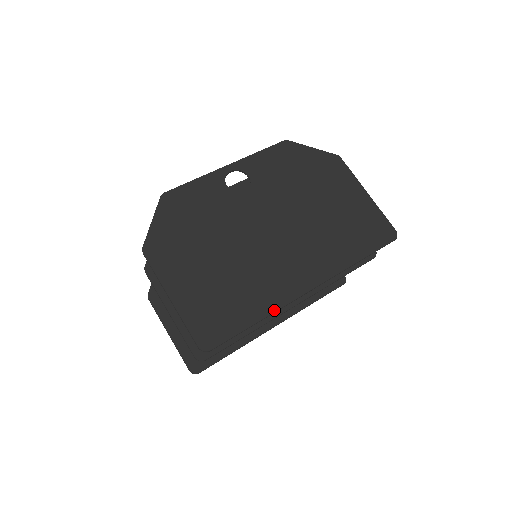
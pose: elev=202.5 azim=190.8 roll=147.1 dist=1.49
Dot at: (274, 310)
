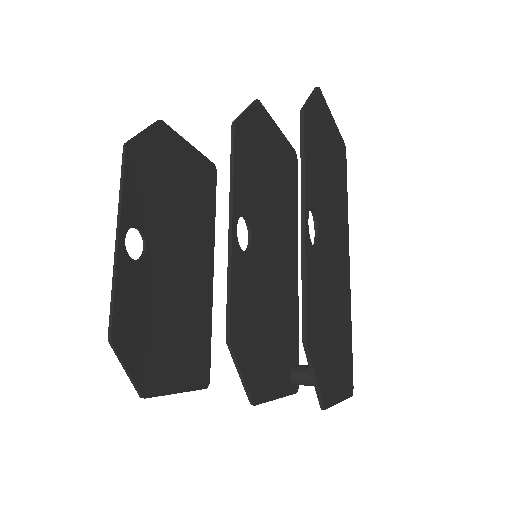
Dot at: occluded
